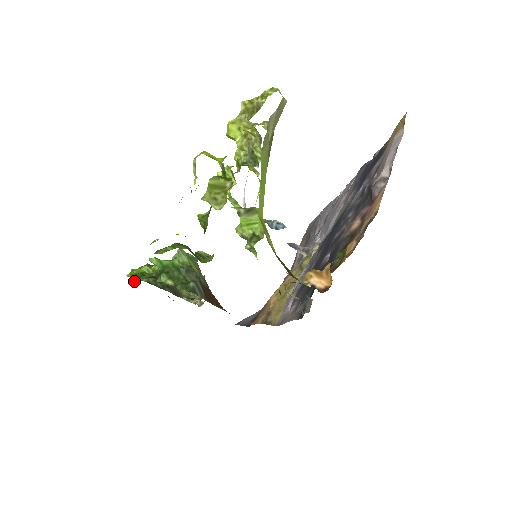
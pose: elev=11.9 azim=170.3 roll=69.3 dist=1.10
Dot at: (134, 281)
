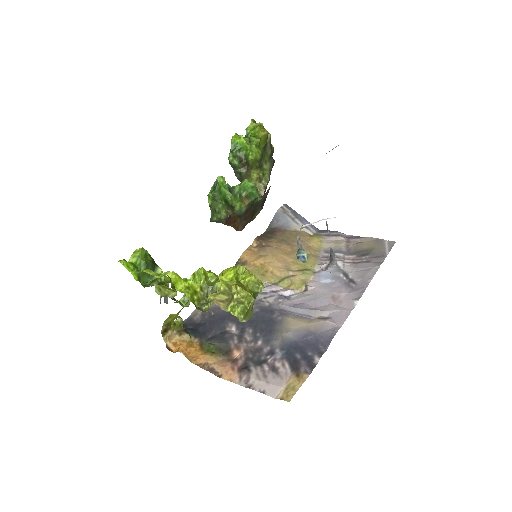
Dot at: (247, 133)
